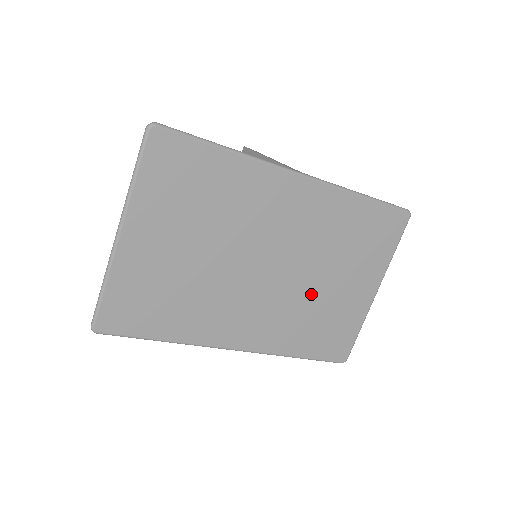
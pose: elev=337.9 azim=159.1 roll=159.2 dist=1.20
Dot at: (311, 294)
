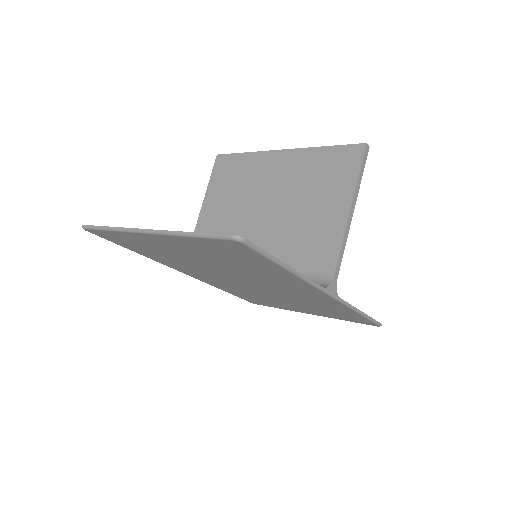
Dot at: (265, 296)
